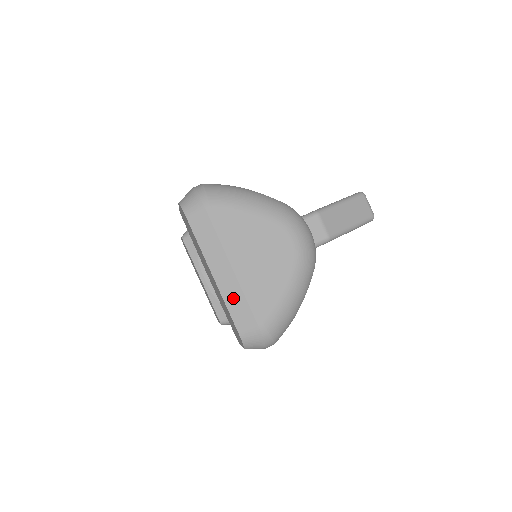
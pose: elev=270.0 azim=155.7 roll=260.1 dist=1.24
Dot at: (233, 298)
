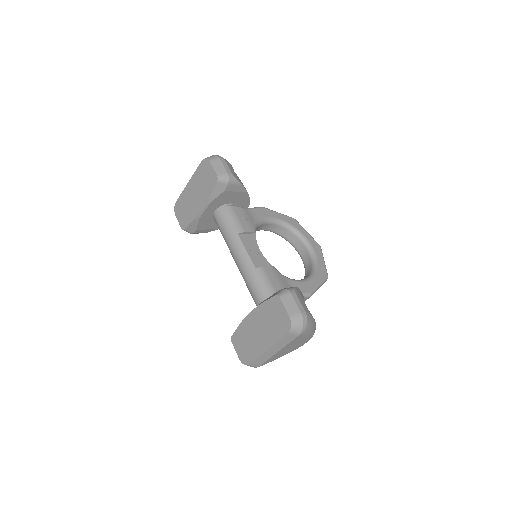
Dot at: (264, 358)
